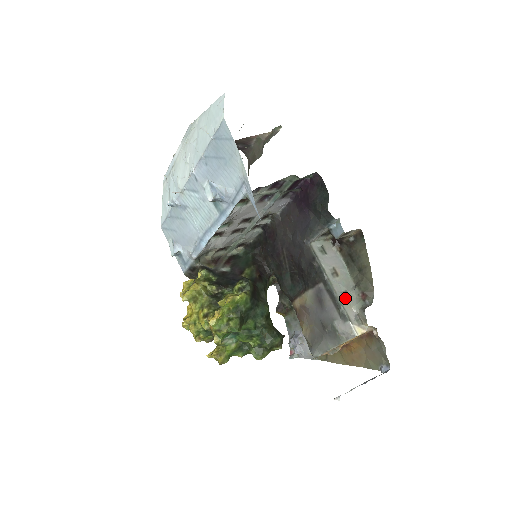
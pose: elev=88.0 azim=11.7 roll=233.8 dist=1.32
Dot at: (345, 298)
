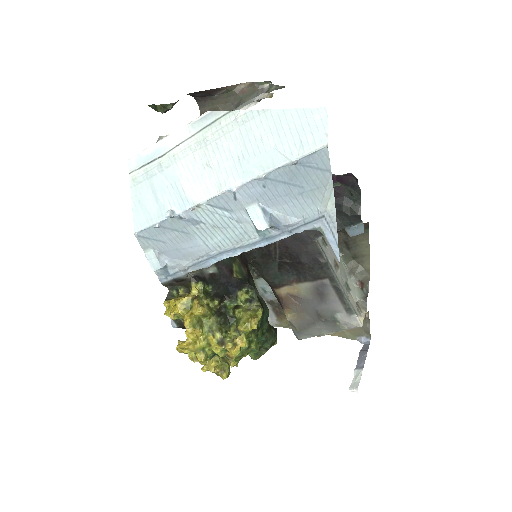
Dot at: (347, 290)
